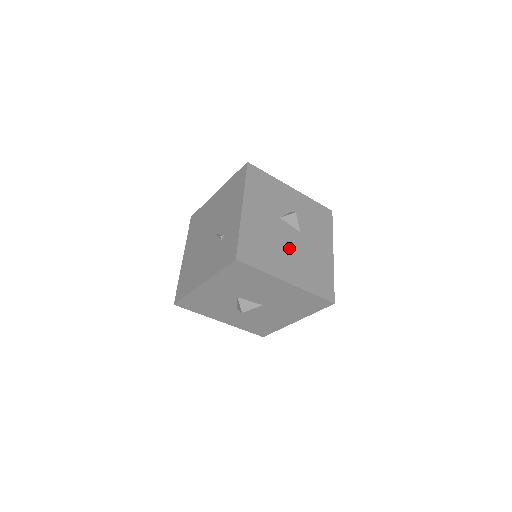
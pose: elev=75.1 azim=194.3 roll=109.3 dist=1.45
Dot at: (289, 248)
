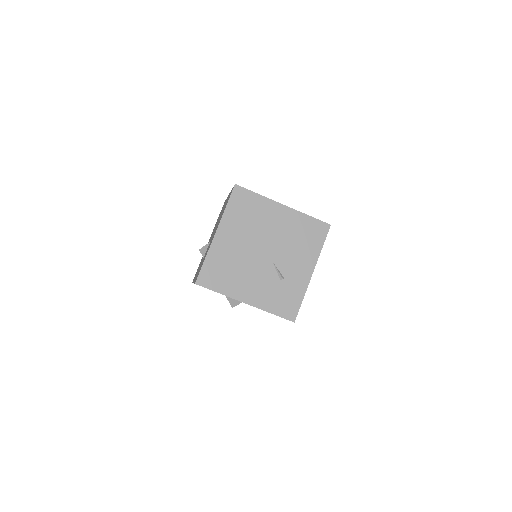
Dot at: occluded
